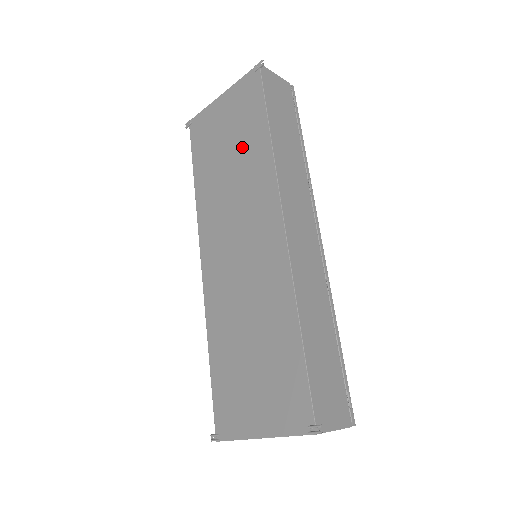
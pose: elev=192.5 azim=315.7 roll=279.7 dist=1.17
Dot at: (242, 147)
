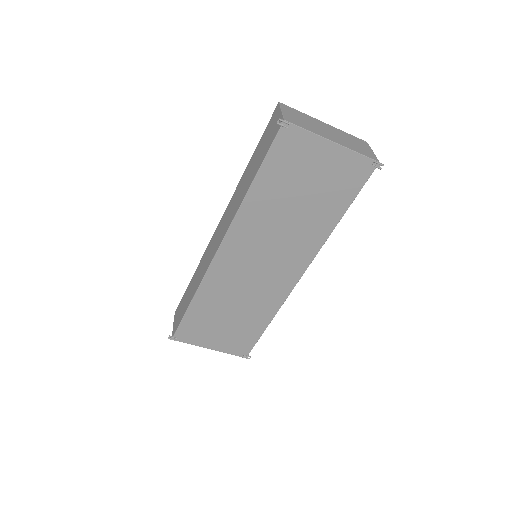
Dot at: (314, 208)
